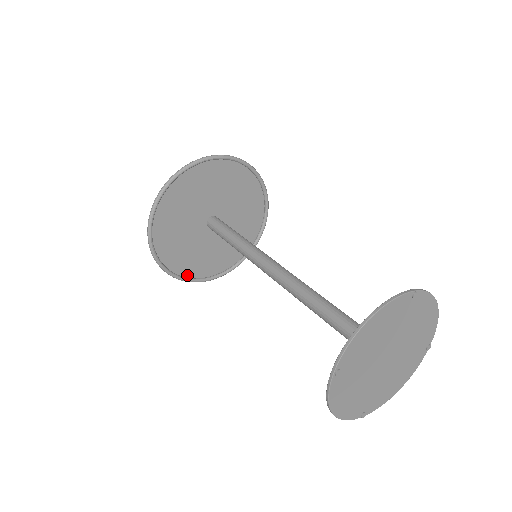
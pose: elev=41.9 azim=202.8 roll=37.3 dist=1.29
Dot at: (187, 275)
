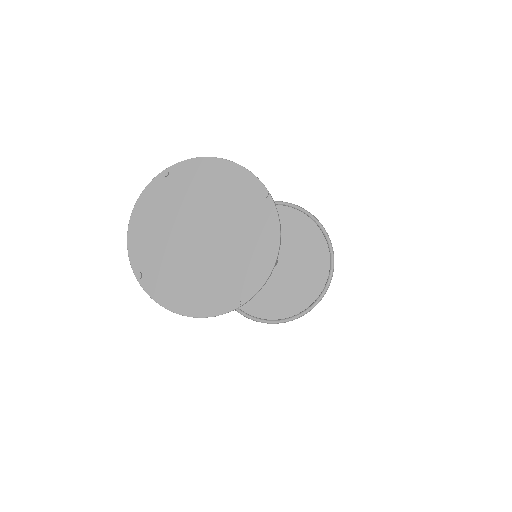
Dot at: occluded
